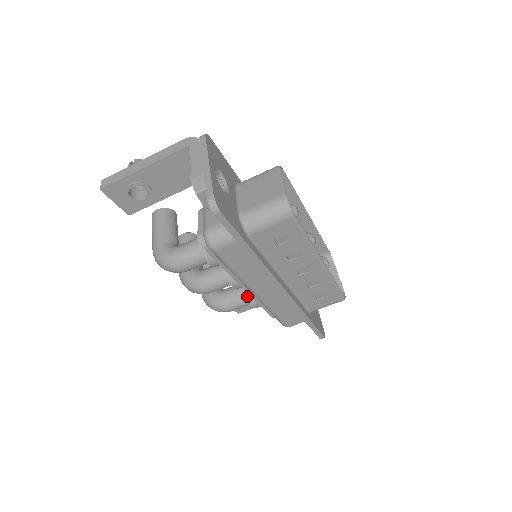
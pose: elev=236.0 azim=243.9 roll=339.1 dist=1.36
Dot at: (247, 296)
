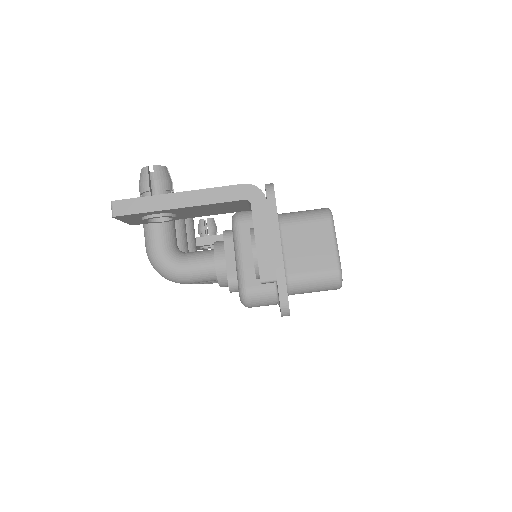
Dot at: occluded
